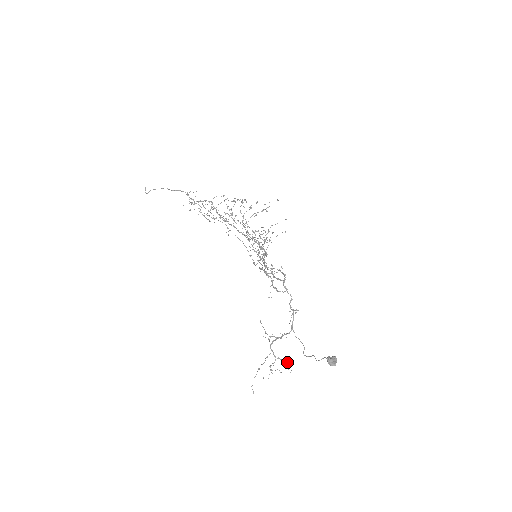
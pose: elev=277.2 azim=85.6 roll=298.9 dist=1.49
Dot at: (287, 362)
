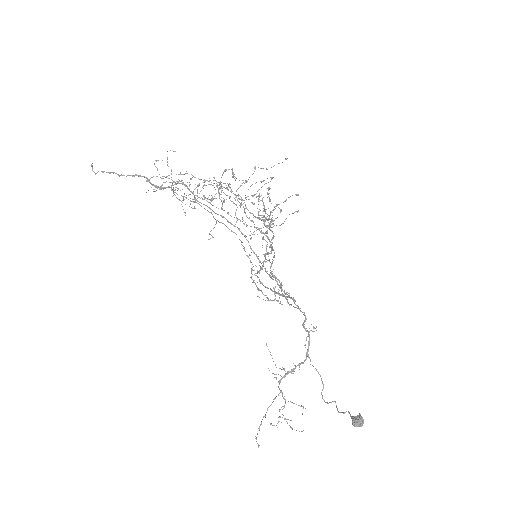
Dot at: occluded
